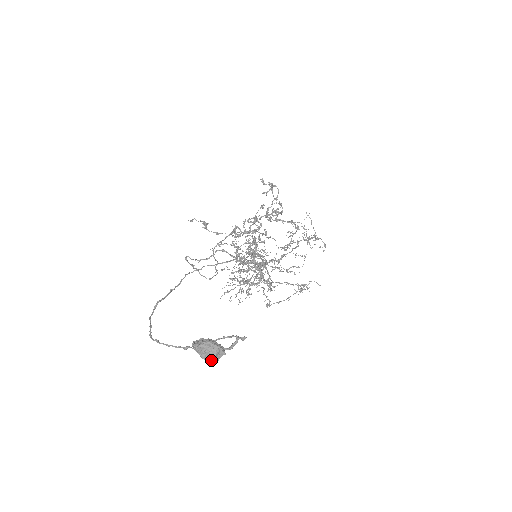
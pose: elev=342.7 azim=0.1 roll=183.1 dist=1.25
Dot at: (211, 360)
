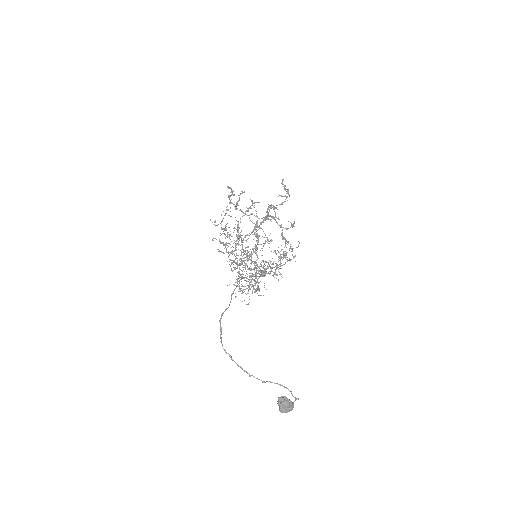
Dot at: occluded
